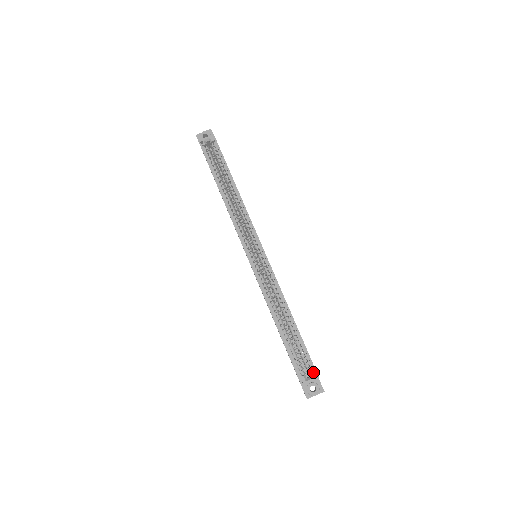
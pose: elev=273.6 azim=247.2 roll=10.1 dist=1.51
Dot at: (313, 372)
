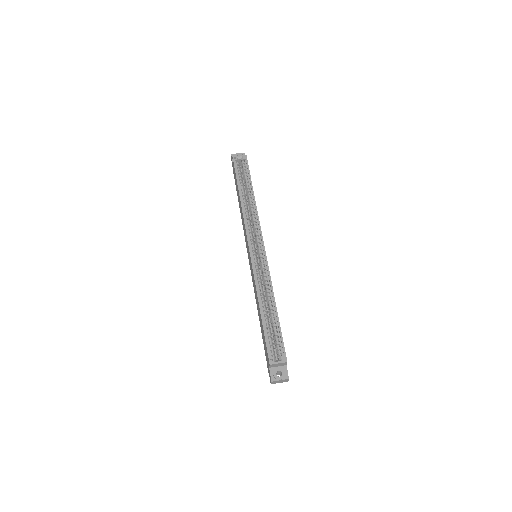
Dot at: (283, 356)
